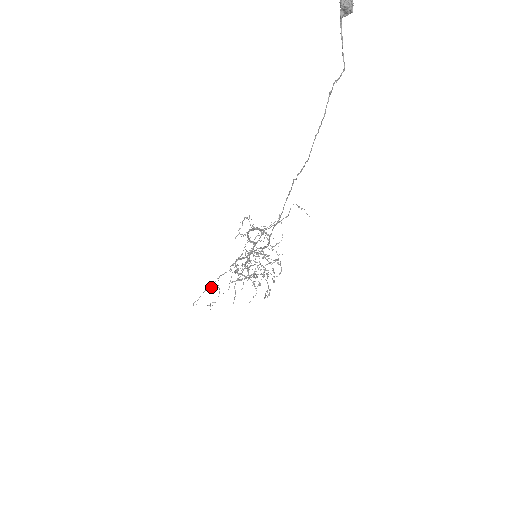
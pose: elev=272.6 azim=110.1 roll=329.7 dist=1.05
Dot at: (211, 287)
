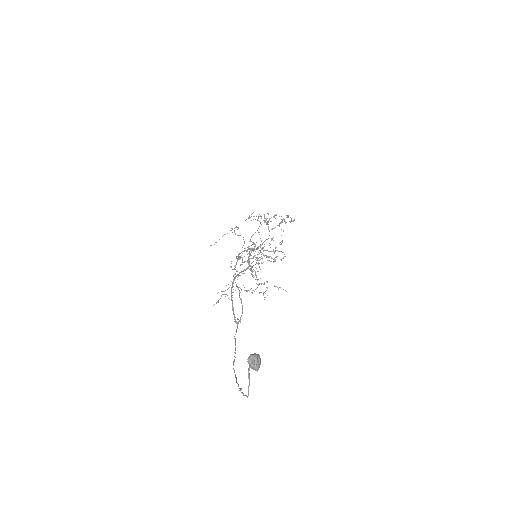
Dot at: occluded
